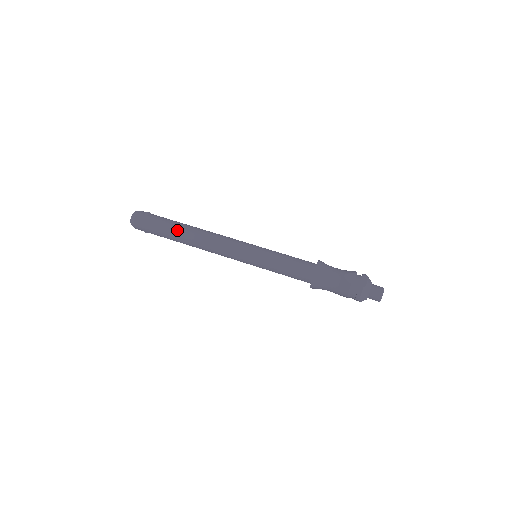
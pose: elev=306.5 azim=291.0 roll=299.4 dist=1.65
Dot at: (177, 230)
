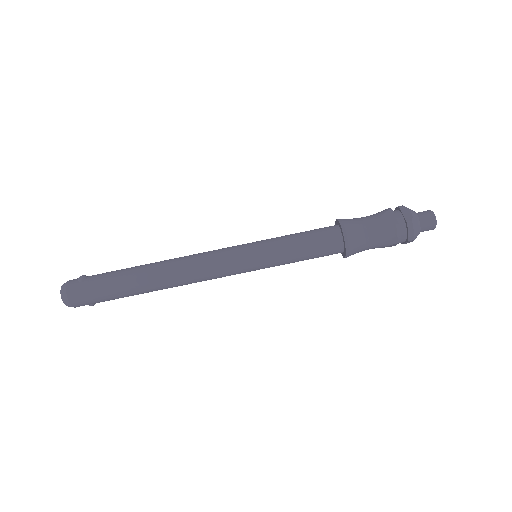
Dot at: (135, 278)
